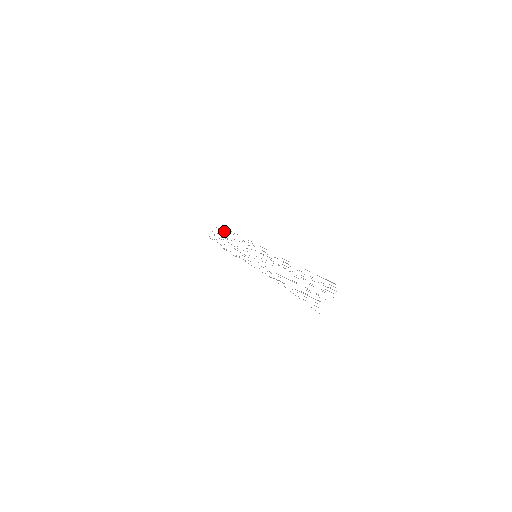
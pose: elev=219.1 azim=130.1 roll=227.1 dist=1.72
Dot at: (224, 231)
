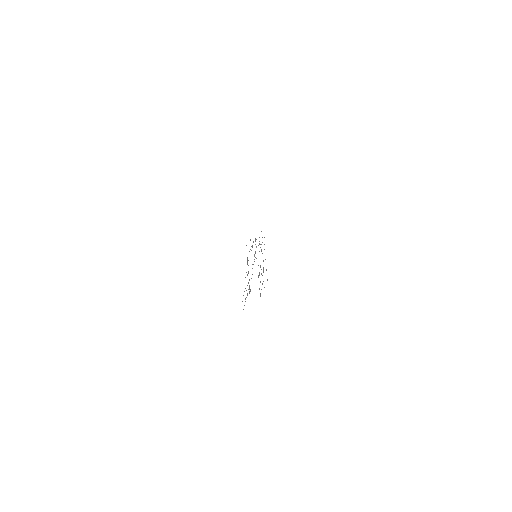
Dot at: occluded
